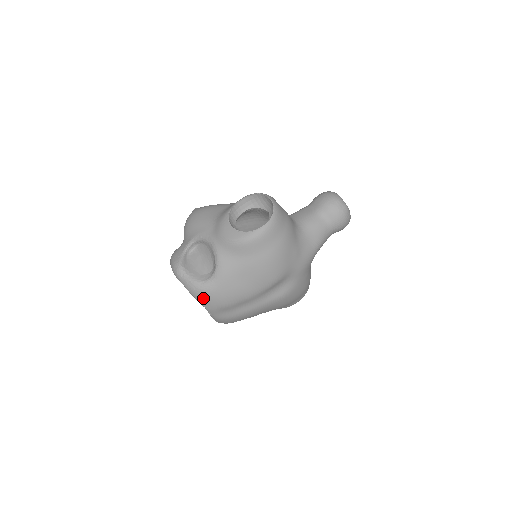
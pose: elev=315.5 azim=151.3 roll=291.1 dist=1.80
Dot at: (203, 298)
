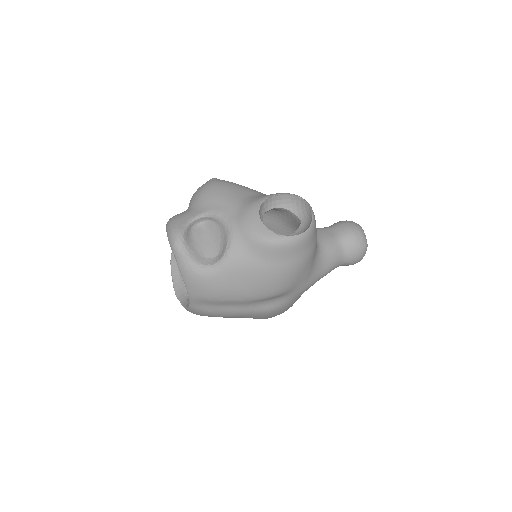
Dot at: (193, 282)
